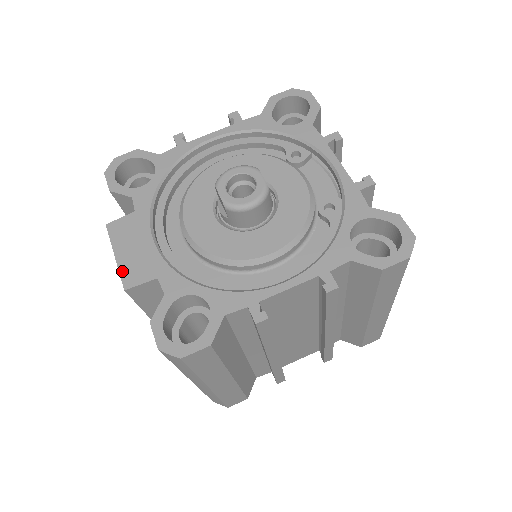
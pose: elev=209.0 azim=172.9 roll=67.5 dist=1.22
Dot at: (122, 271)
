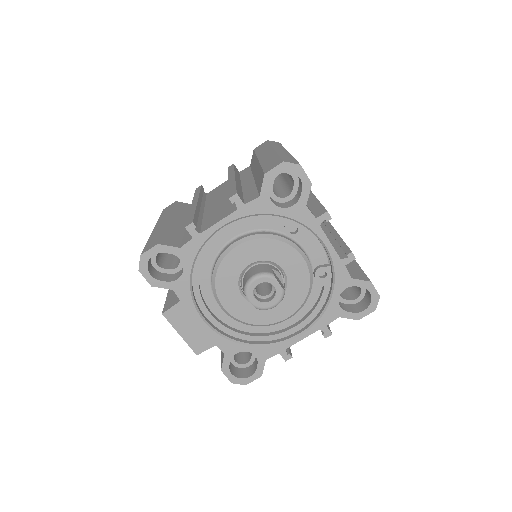
Dot at: (190, 344)
